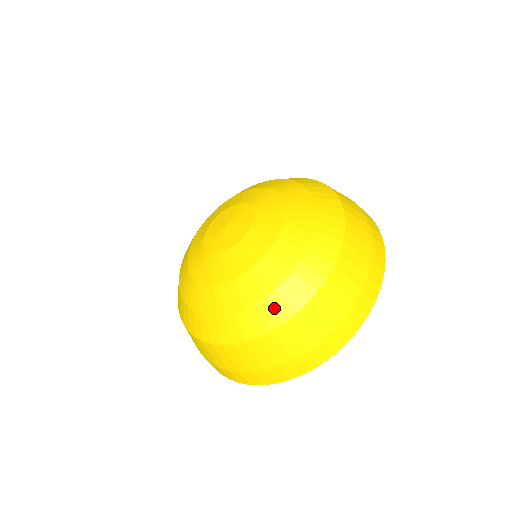
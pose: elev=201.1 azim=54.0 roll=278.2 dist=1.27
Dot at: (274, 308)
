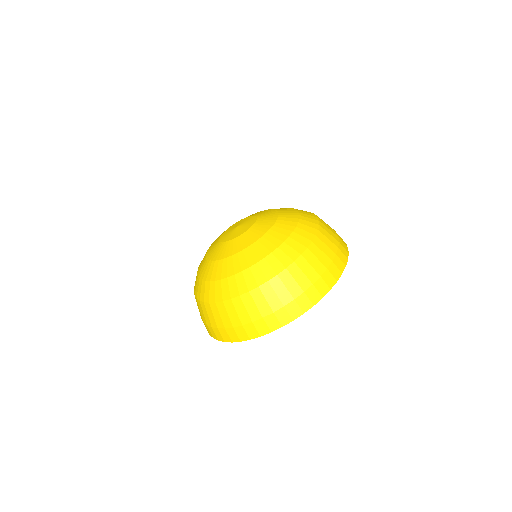
Dot at: (246, 280)
